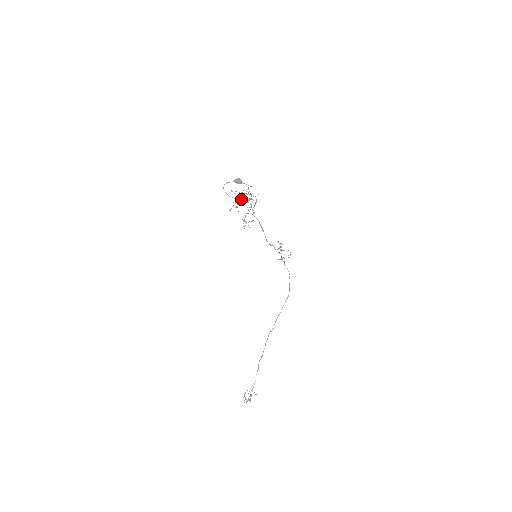
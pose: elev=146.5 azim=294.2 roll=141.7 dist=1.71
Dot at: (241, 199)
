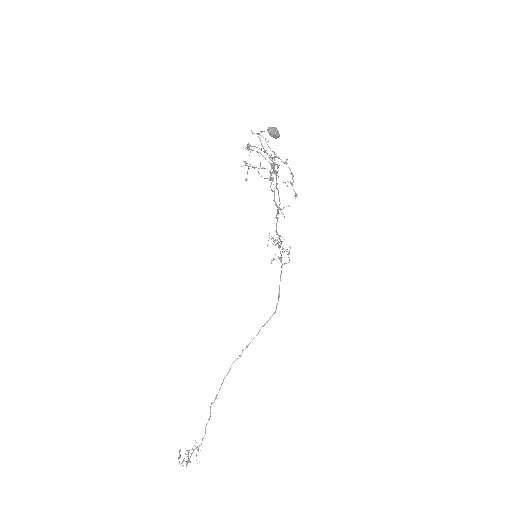
Dot at: occluded
